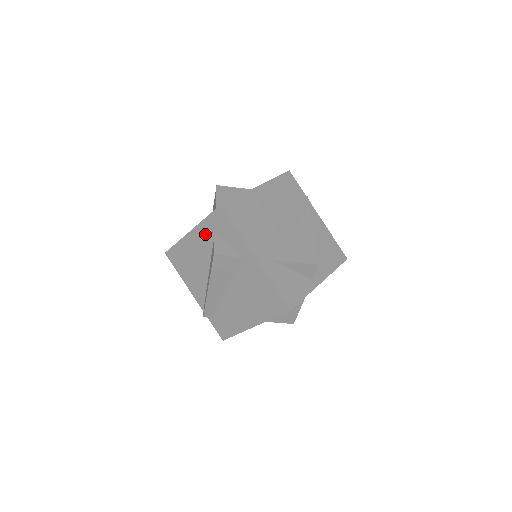
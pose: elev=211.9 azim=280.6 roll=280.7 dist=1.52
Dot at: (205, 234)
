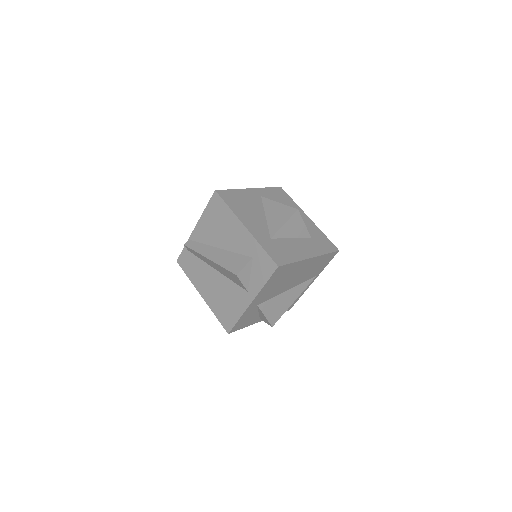
Dot at: (249, 246)
